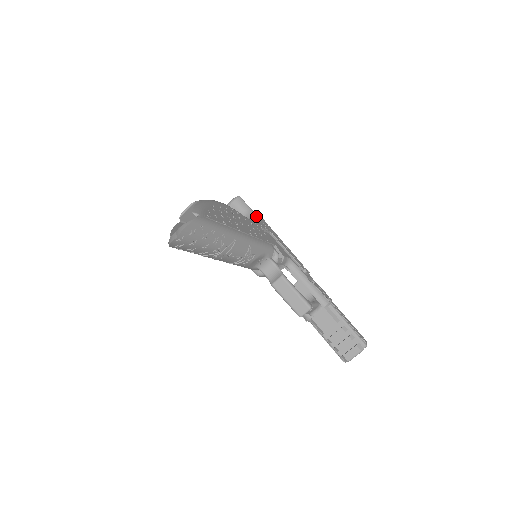
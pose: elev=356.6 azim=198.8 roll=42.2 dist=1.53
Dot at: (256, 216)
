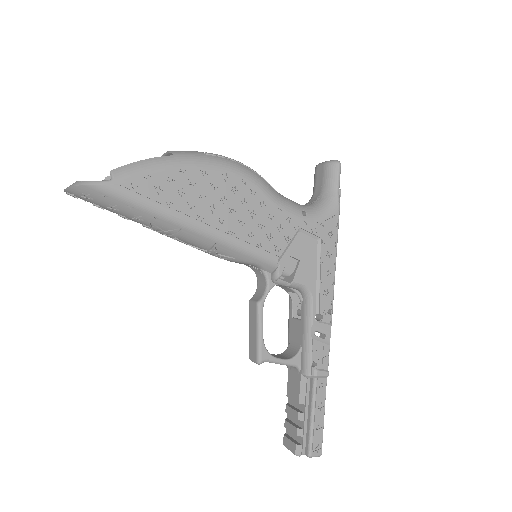
Dot at: (331, 204)
